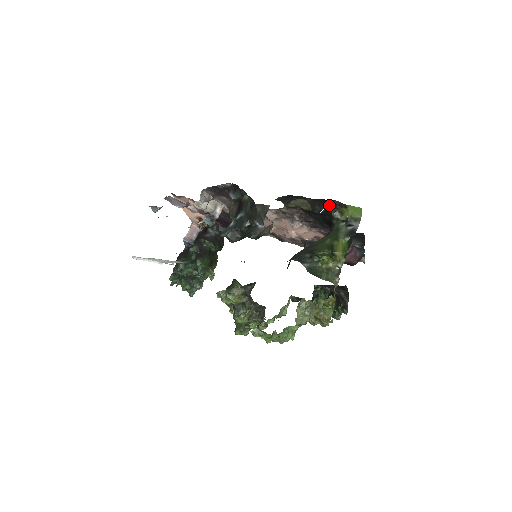
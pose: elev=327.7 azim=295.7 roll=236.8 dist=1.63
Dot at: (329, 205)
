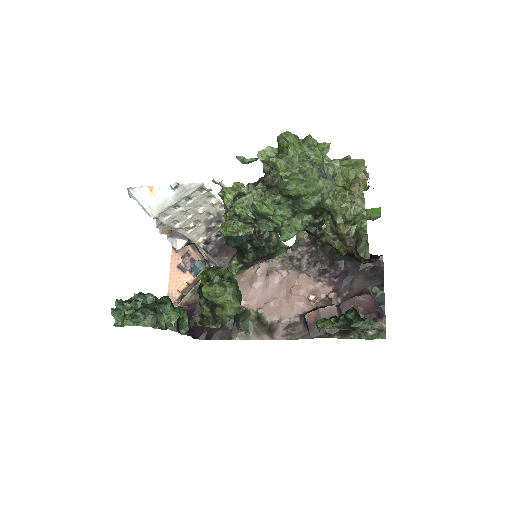
Dot at: occluded
